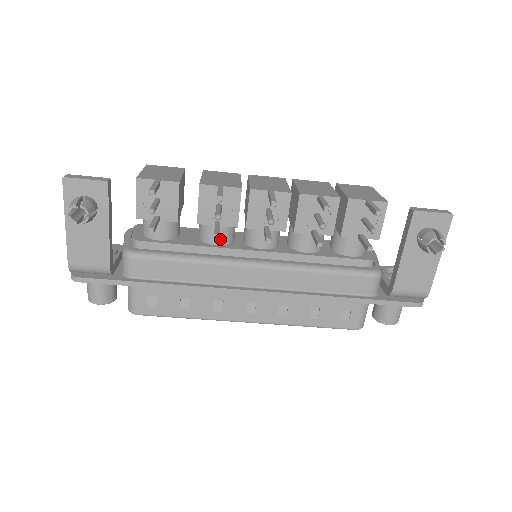
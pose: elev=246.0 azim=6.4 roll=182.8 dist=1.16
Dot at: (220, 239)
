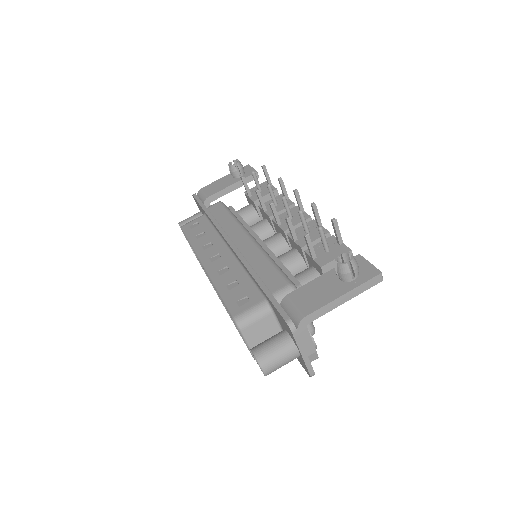
Dot at: (256, 228)
